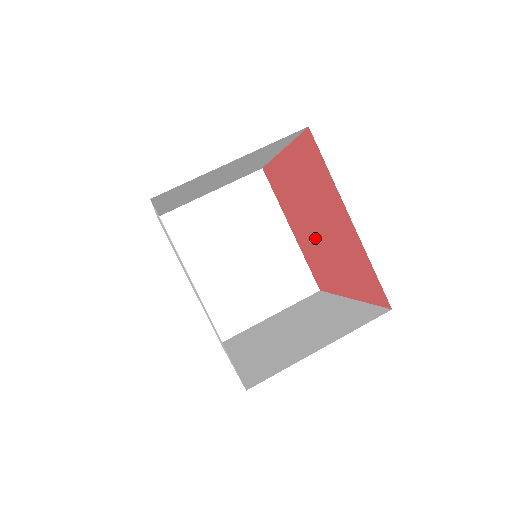
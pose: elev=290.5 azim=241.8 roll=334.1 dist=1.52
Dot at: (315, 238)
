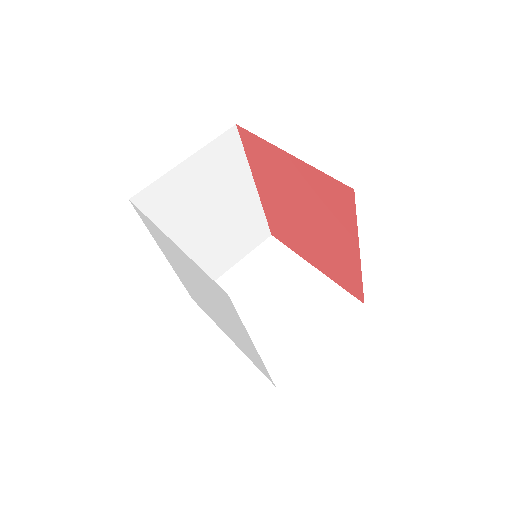
Dot at: (313, 234)
